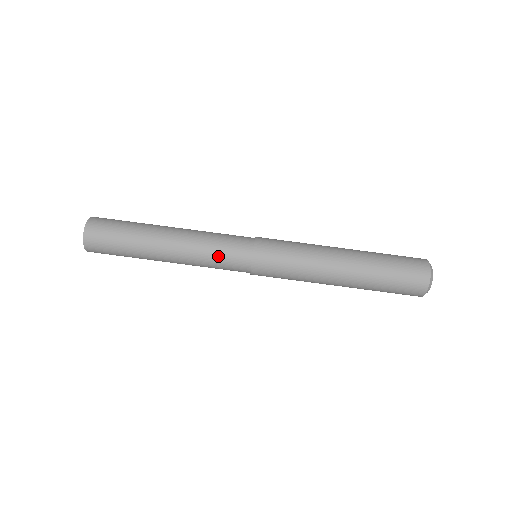
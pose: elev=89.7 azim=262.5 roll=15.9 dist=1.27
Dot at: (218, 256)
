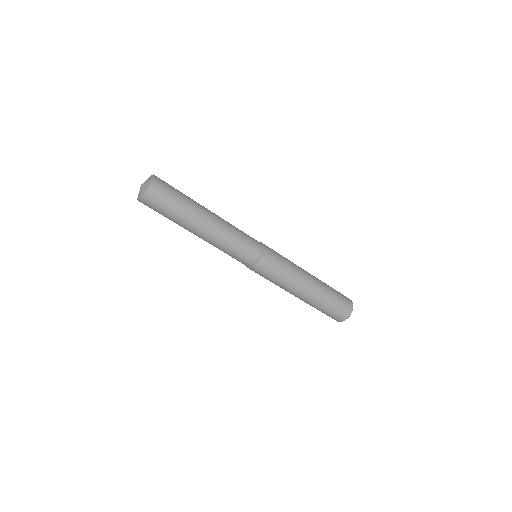
Dot at: occluded
